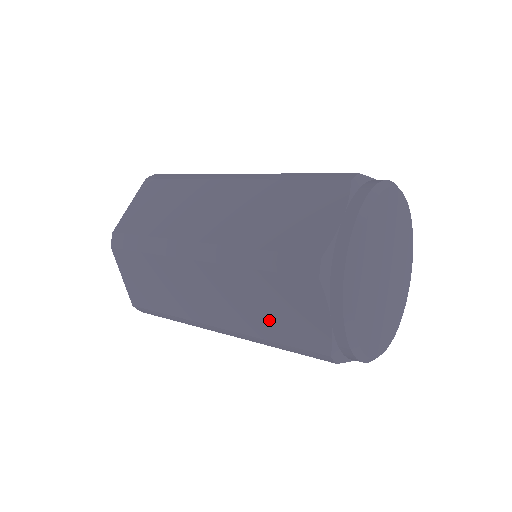
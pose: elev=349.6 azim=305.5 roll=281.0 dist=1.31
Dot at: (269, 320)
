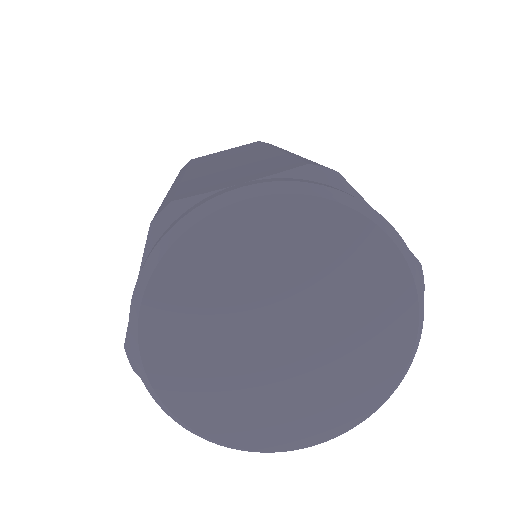
Dot at: occluded
